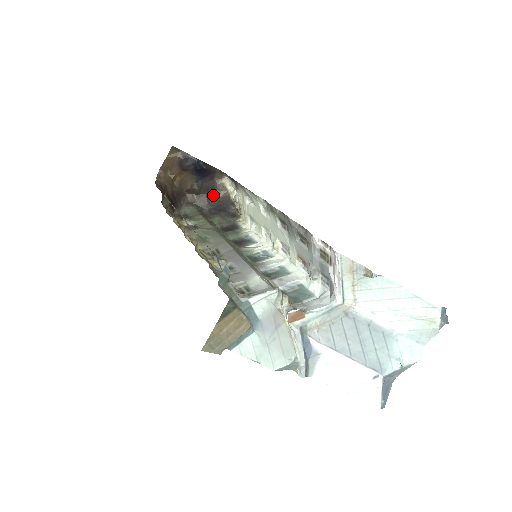
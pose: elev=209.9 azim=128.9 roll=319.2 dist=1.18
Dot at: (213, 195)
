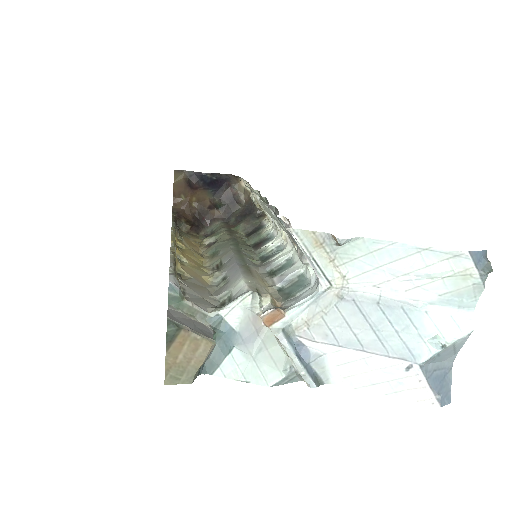
Dot at: (236, 202)
